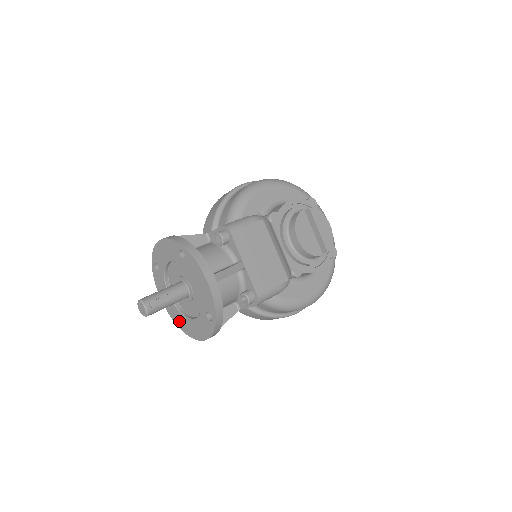
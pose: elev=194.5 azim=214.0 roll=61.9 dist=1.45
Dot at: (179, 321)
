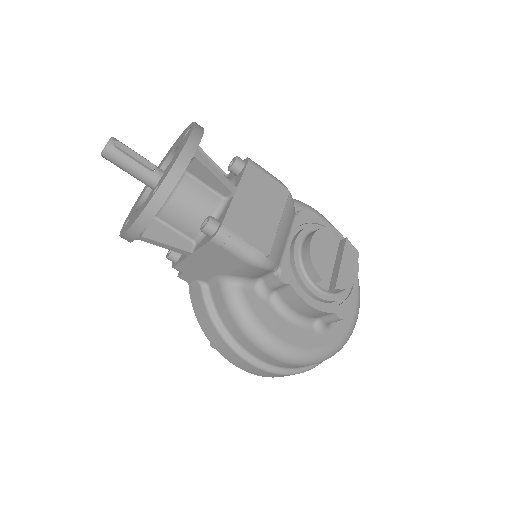
Dot at: occluded
